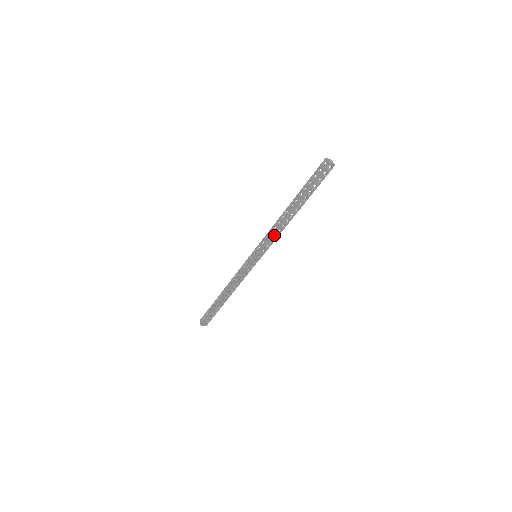
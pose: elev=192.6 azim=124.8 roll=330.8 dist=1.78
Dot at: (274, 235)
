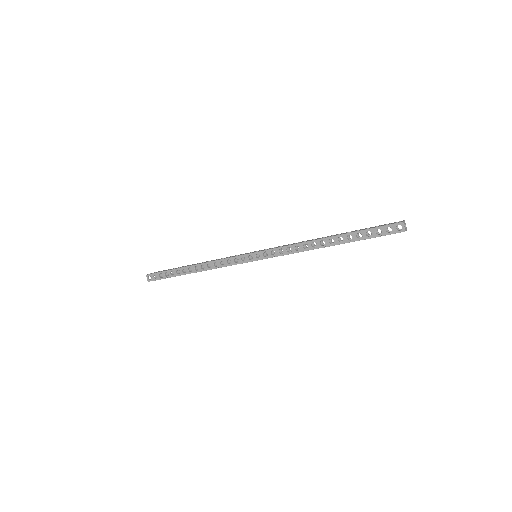
Dot at: (293, 253)
